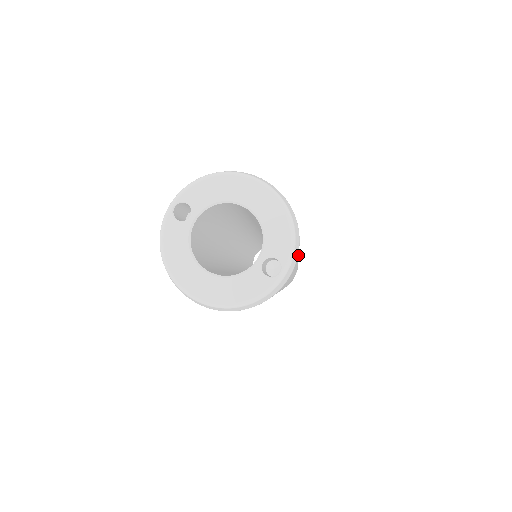
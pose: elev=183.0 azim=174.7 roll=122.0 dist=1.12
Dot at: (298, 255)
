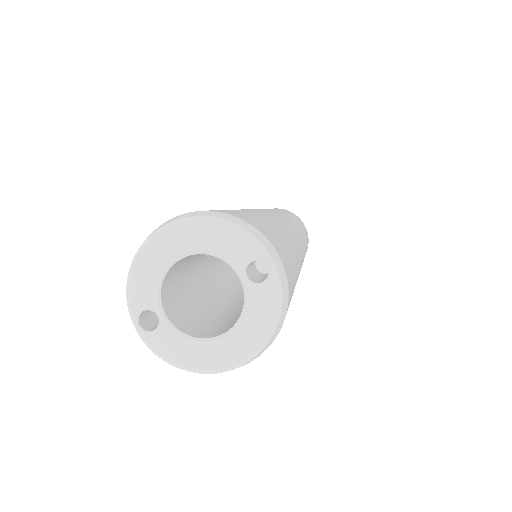
Dot at: (269, 230)
